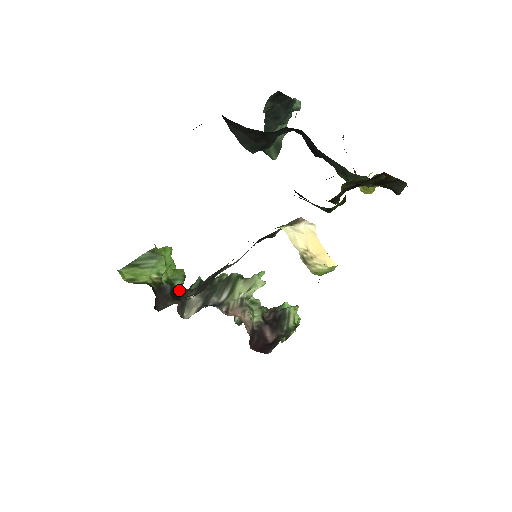
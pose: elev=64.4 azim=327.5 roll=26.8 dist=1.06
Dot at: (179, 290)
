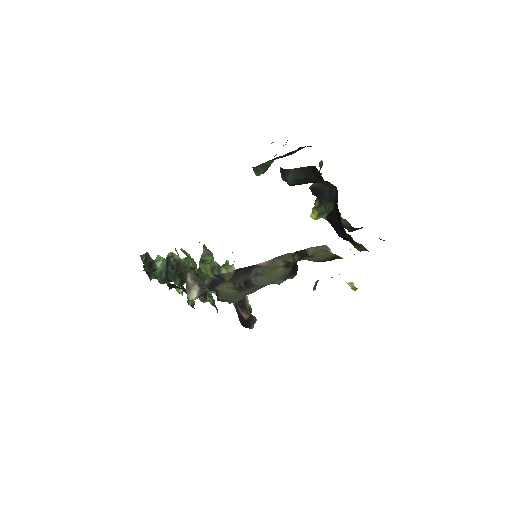
Dot at: occluded
